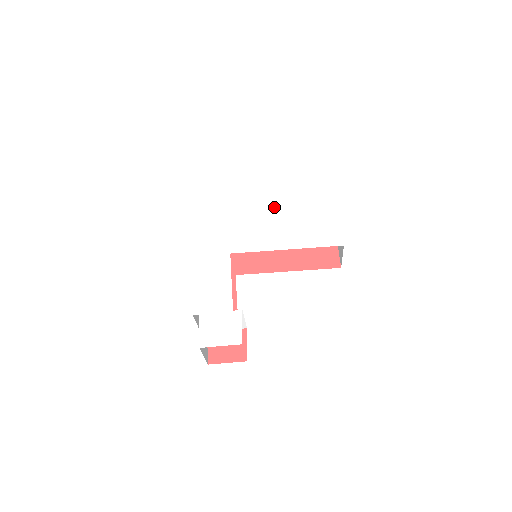
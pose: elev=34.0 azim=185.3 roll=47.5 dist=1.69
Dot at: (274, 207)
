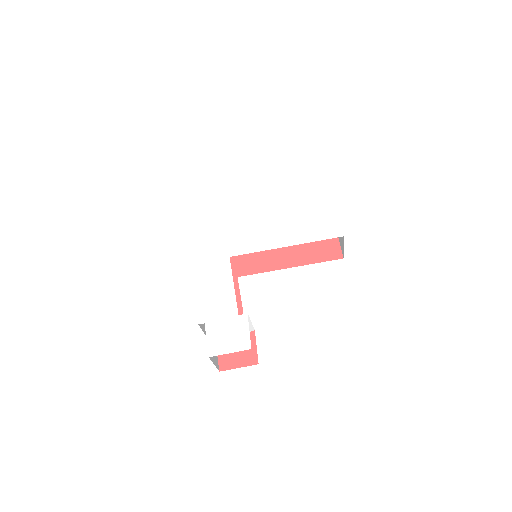
Dot at: (269, 204)
